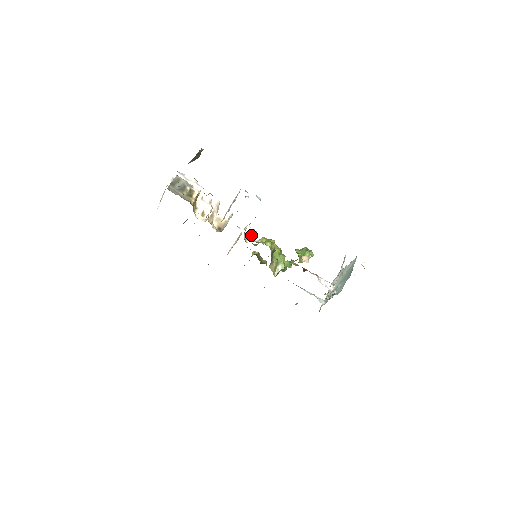
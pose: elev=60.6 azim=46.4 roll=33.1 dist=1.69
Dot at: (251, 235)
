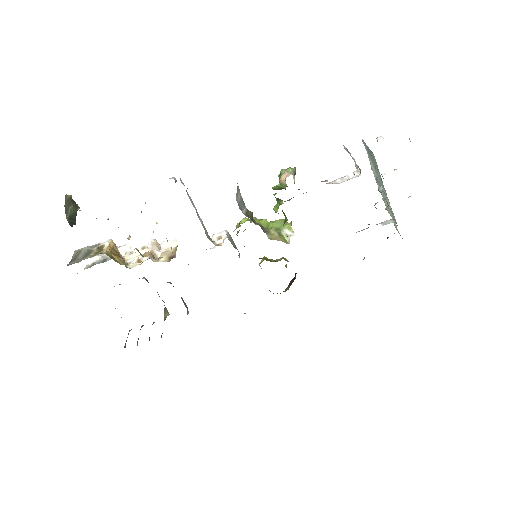
Dot at: (222, 238)
